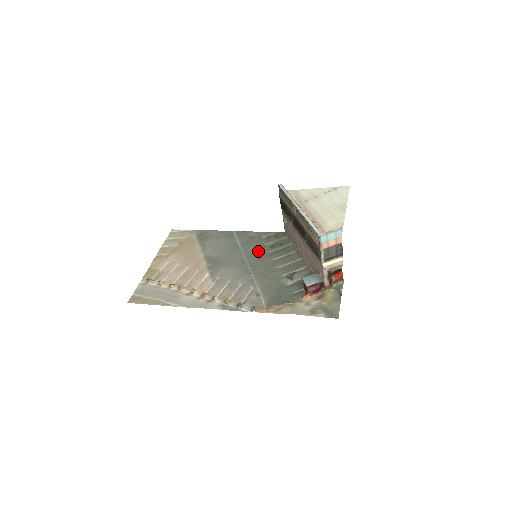
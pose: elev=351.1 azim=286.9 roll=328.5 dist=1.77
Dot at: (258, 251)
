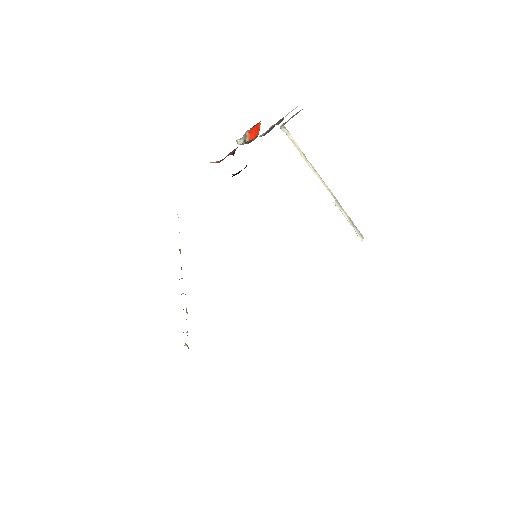
Dot at: occluded
